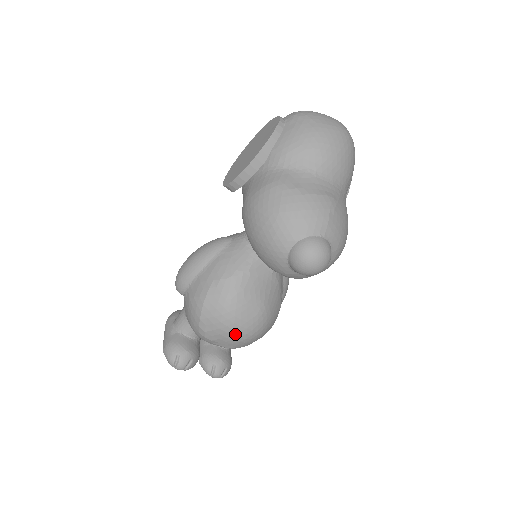
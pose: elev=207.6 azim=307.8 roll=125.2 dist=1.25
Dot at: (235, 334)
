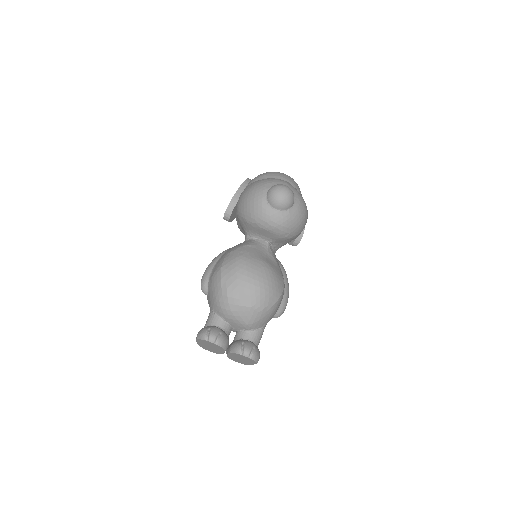
Dot at: (250, 281)
